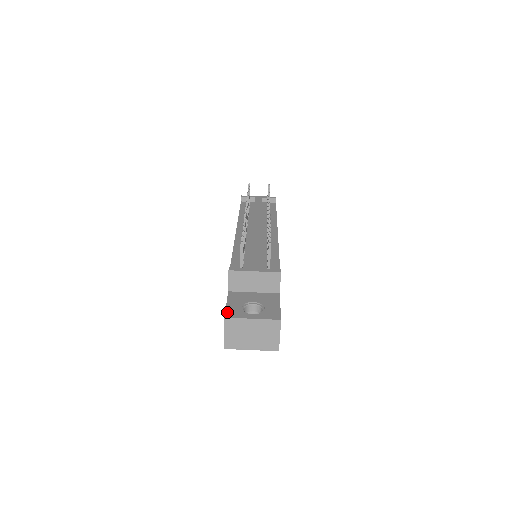
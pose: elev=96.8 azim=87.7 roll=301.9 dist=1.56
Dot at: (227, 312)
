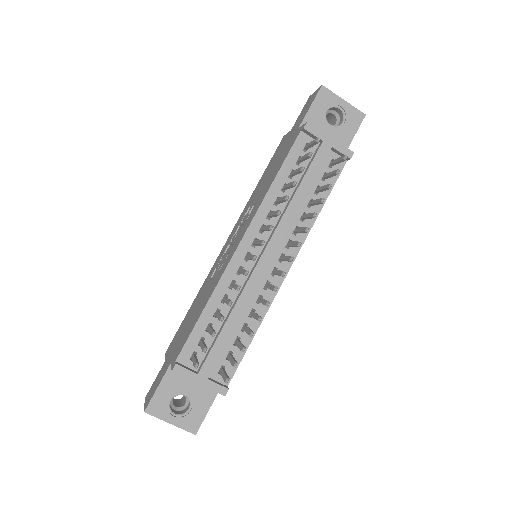
Dot at: (151, 404)
